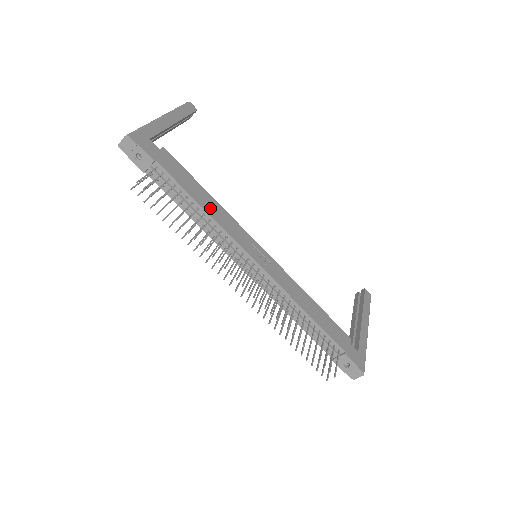
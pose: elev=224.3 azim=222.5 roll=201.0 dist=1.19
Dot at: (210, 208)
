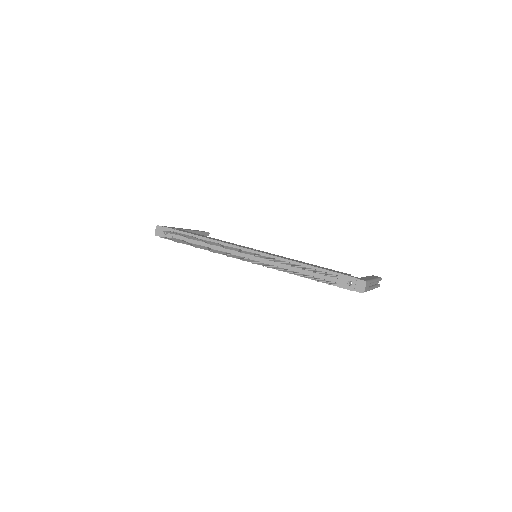
Dot at: (214, 239)
